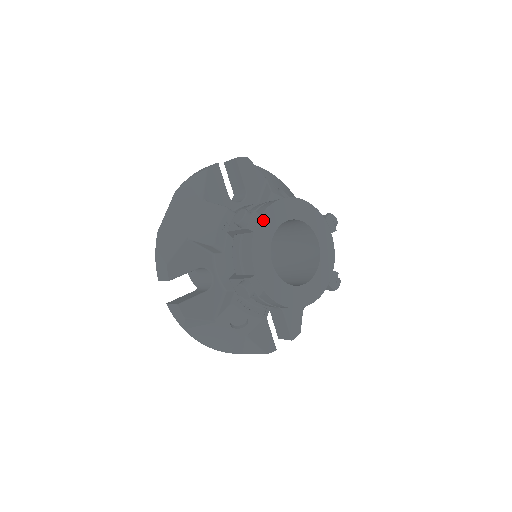
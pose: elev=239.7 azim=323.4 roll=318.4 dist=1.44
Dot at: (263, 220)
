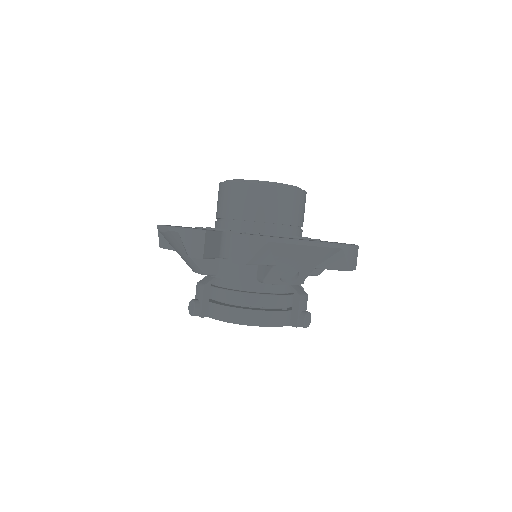
Dot at: occluded
